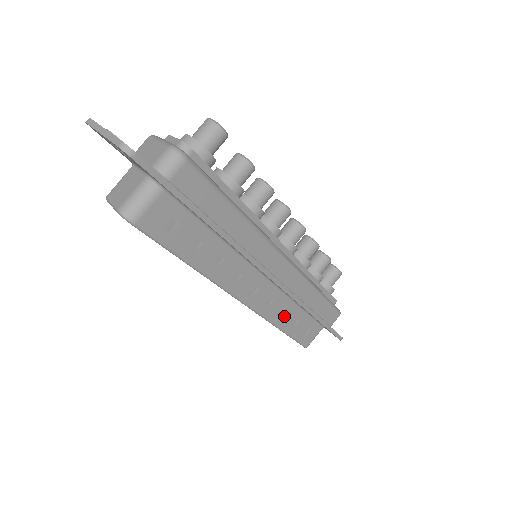
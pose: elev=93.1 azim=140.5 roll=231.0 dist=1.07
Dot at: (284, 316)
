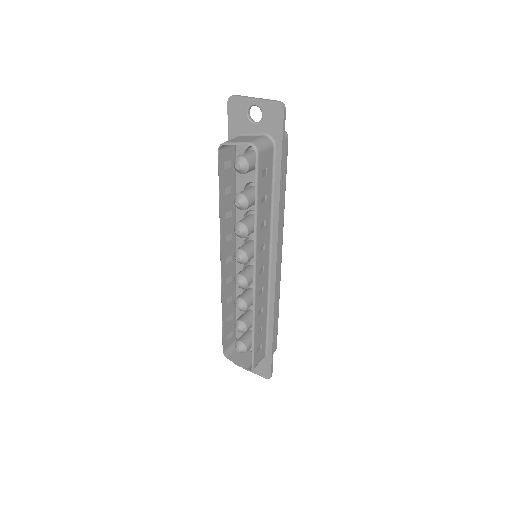
Dot at: (260, 316)
